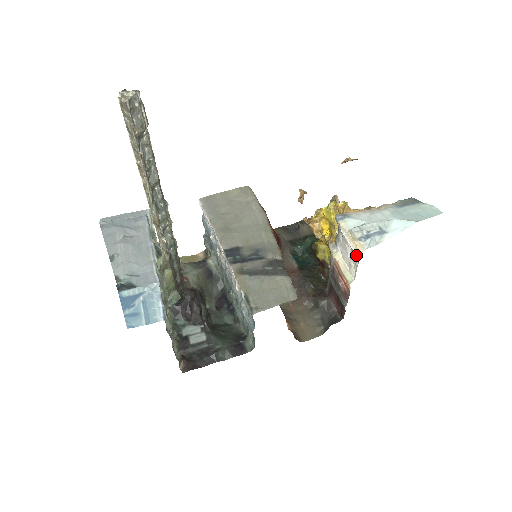
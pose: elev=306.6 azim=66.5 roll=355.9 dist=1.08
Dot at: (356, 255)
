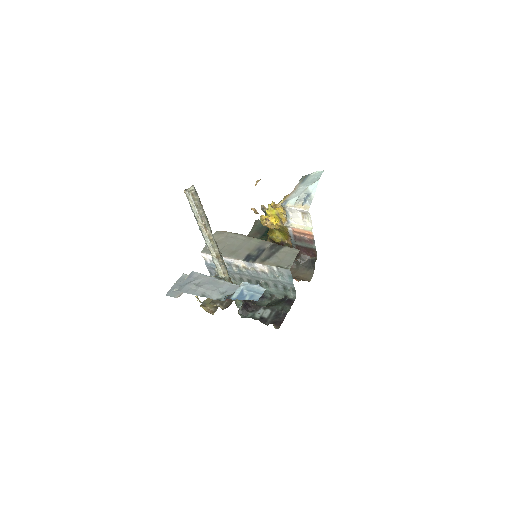
Dot at: (308, 211)
